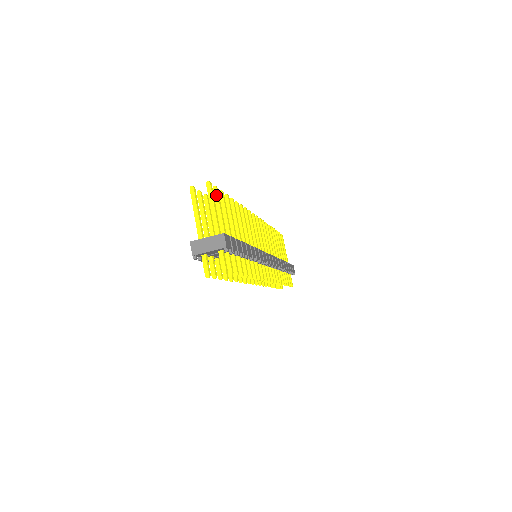
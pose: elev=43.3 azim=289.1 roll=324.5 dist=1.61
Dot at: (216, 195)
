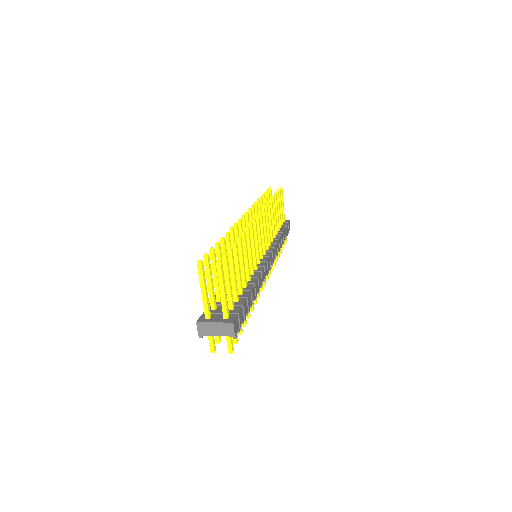
Dot at: (225, 265)
